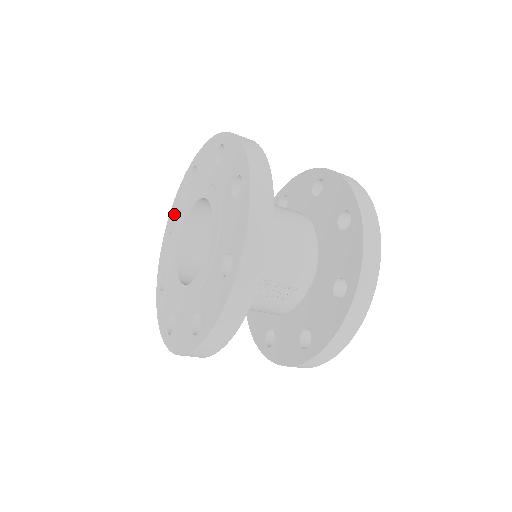
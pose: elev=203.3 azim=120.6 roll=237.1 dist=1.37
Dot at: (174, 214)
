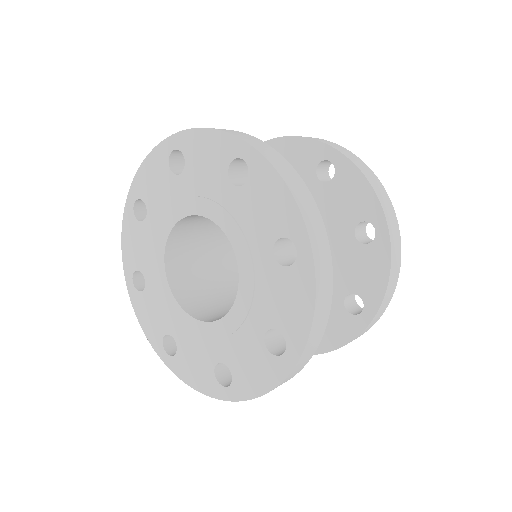
Dot at: (134, 268)
